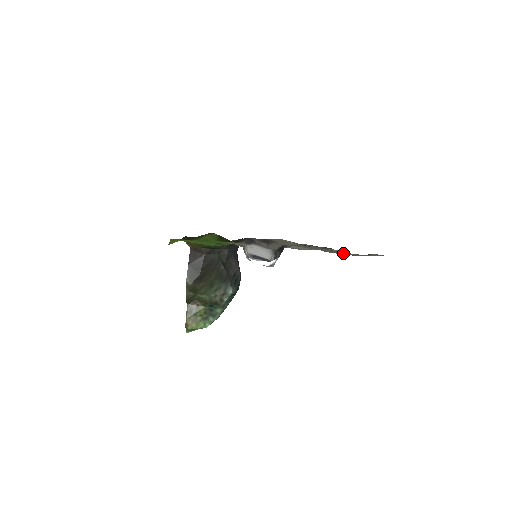
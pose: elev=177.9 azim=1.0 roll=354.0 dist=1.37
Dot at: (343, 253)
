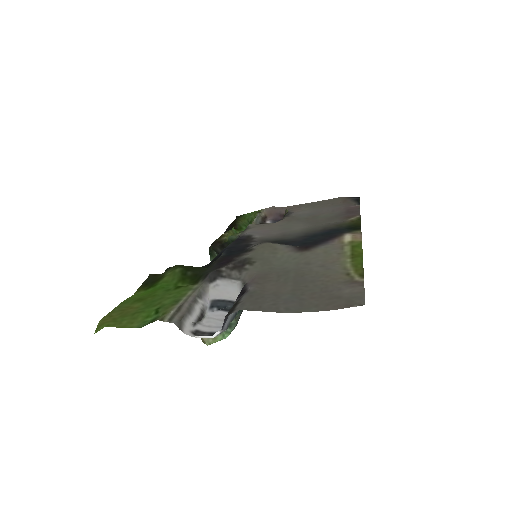
Dot at: (322, 284)
